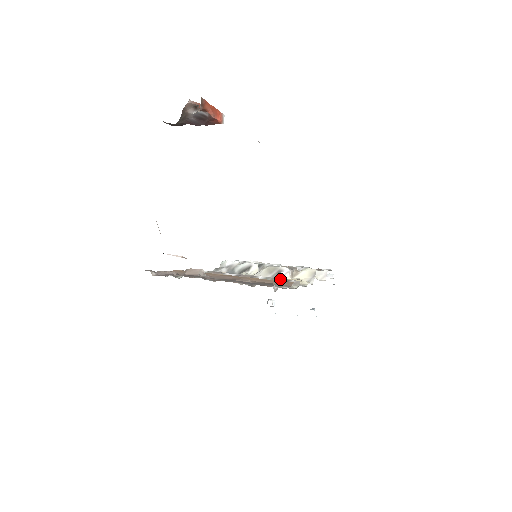
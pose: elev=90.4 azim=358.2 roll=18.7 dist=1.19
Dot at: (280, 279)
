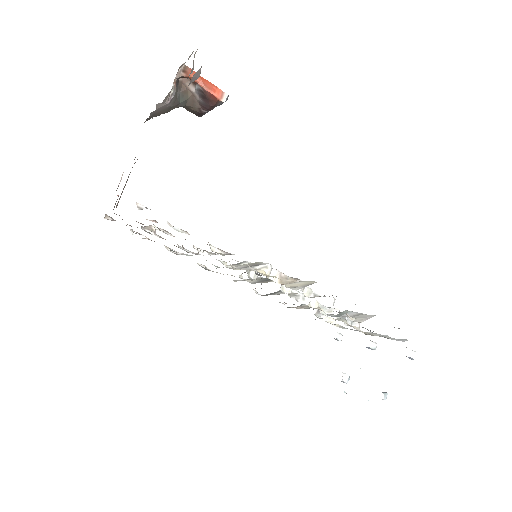
Dot at: occluded
